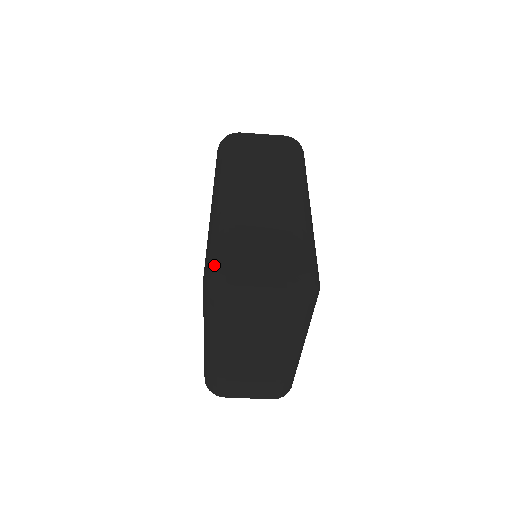
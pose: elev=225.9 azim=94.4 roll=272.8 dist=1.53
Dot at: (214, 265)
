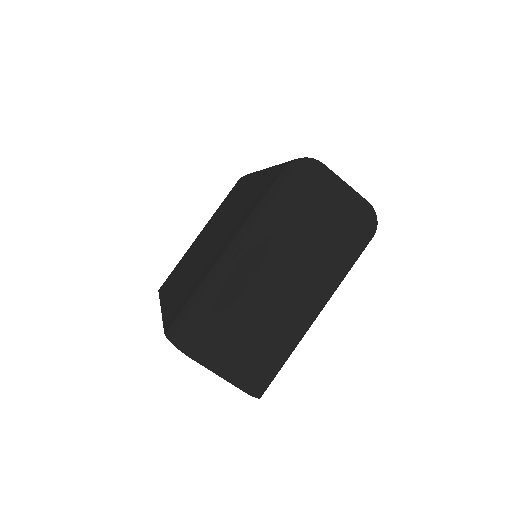
Dot at: (304, 157)
